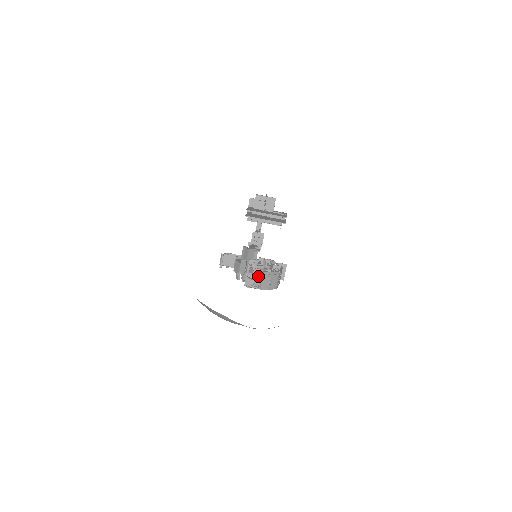
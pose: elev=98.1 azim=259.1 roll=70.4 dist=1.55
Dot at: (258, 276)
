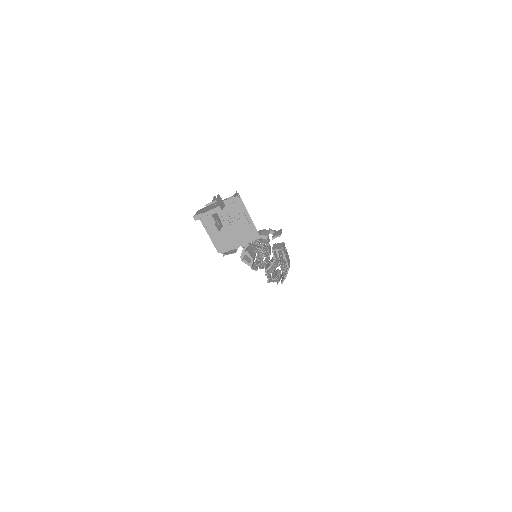
Dot at: (278, 282)
